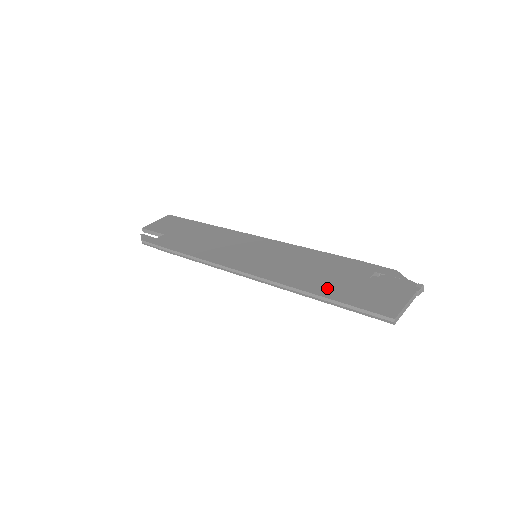
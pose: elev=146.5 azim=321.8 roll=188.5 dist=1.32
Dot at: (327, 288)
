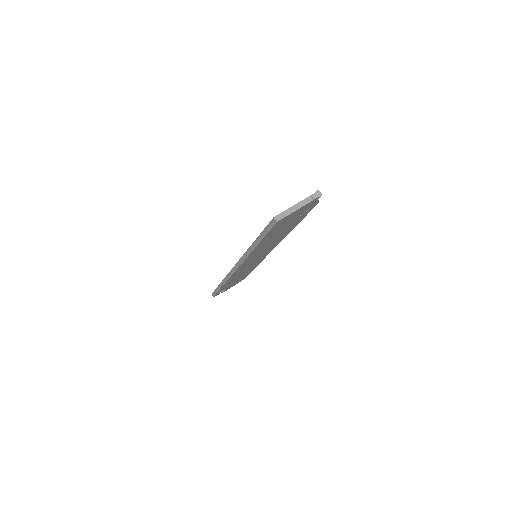
Dot at: occluded
